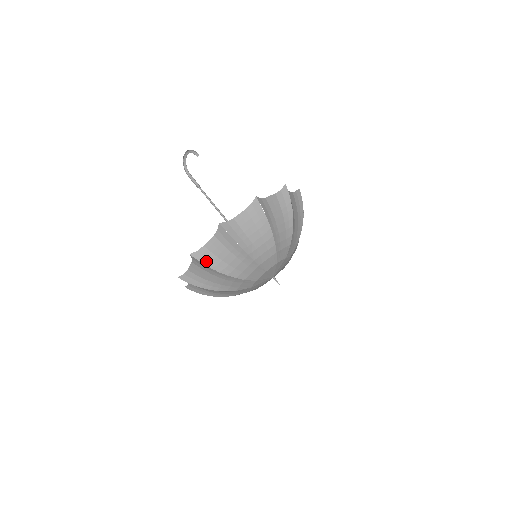
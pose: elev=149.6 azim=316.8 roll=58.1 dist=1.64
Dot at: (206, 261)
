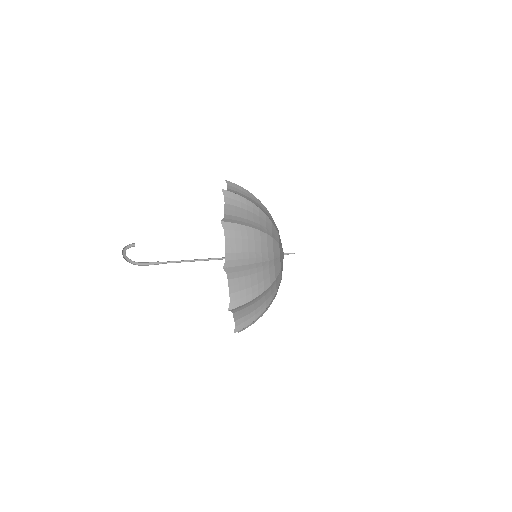
Dot at: (243, 301)
